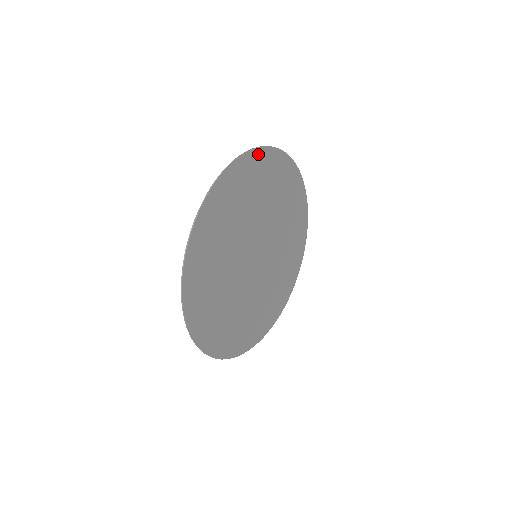
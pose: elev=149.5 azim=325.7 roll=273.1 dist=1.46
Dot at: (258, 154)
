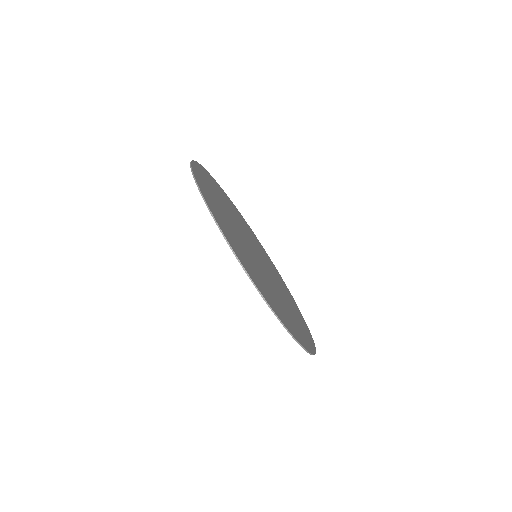
Dot at: (214, 181)
